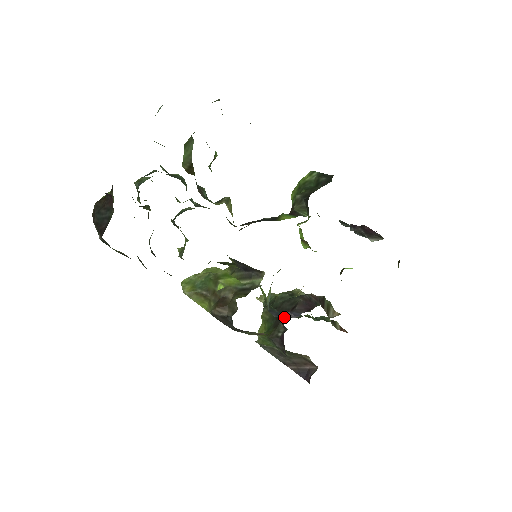
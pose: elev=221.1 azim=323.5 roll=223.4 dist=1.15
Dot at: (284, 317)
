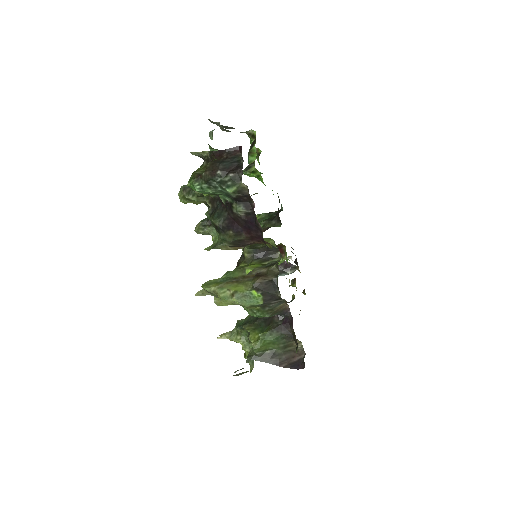
Dot at: occluded
